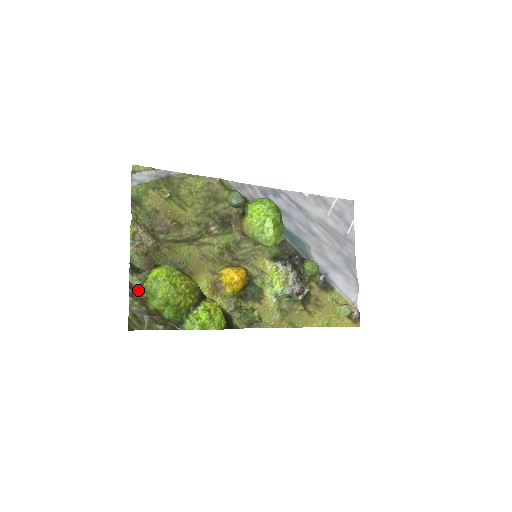
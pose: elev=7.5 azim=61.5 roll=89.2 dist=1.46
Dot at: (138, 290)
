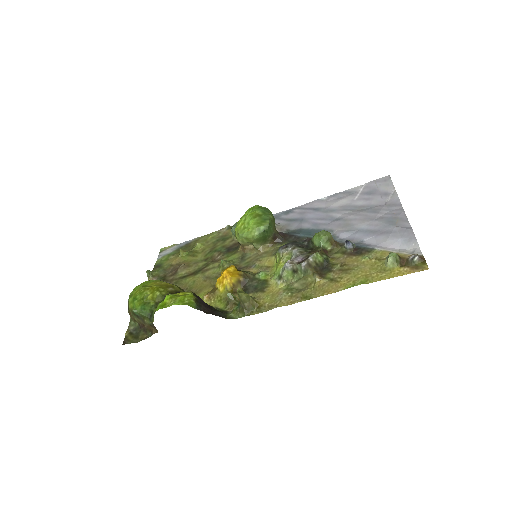
Dot at: occluded
